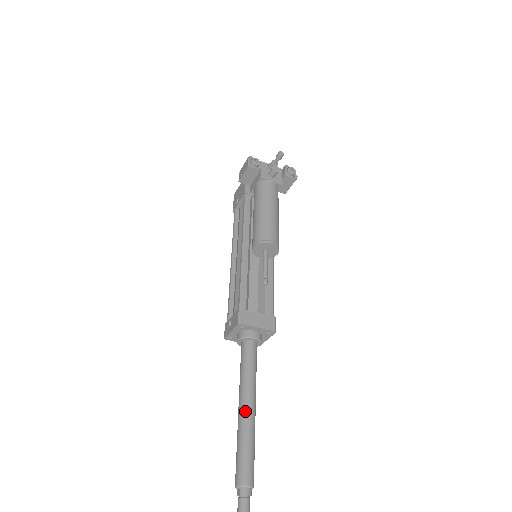
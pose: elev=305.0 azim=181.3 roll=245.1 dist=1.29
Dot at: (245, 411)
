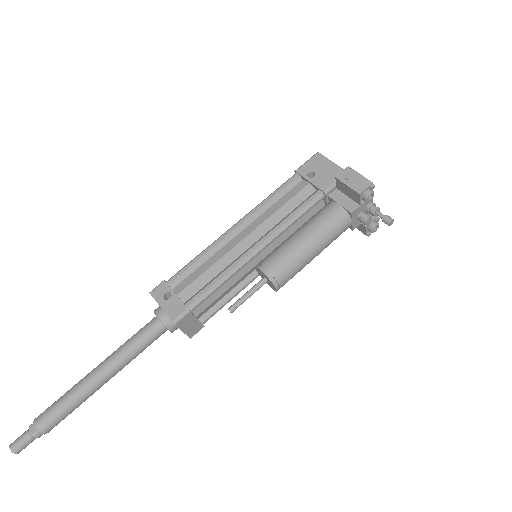
Dot at: (100, 381)
